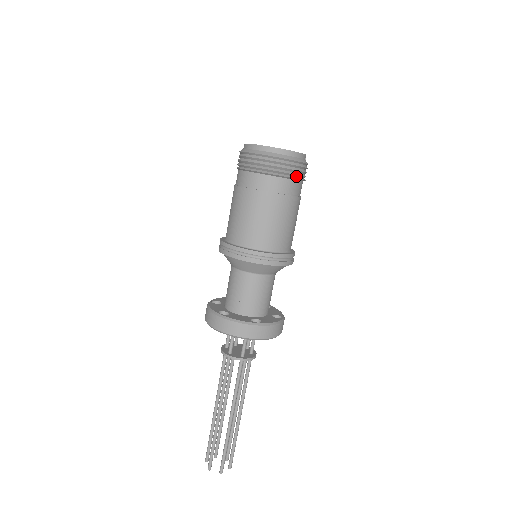
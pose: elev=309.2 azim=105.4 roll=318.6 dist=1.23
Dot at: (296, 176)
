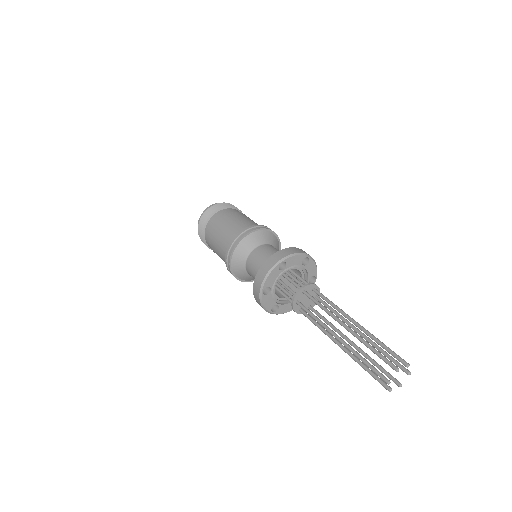
Dot at: occluded
